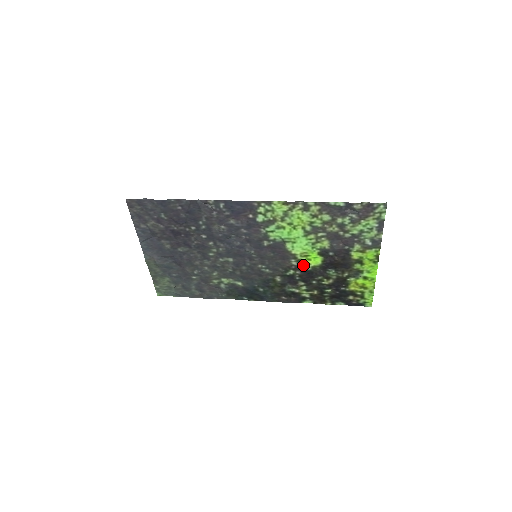
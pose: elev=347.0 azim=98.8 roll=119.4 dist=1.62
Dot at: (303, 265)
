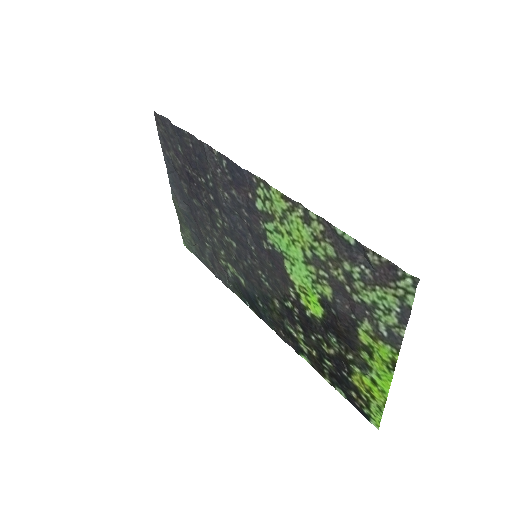
Dot at: (302, 304)
